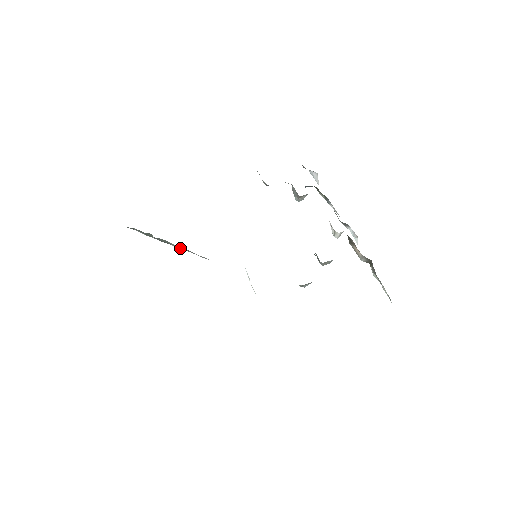
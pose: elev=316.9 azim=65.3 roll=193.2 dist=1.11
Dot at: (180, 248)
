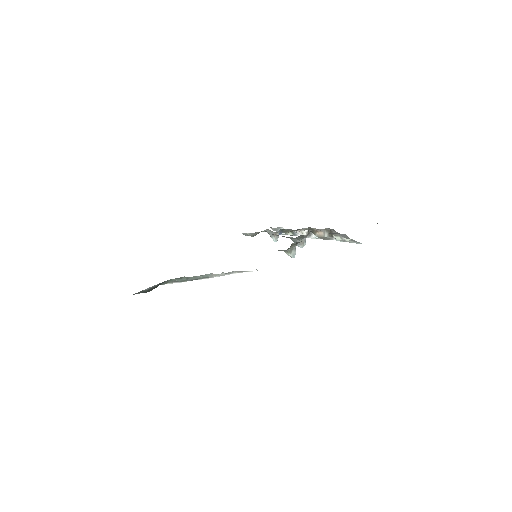
Dot at: (206, 277)
